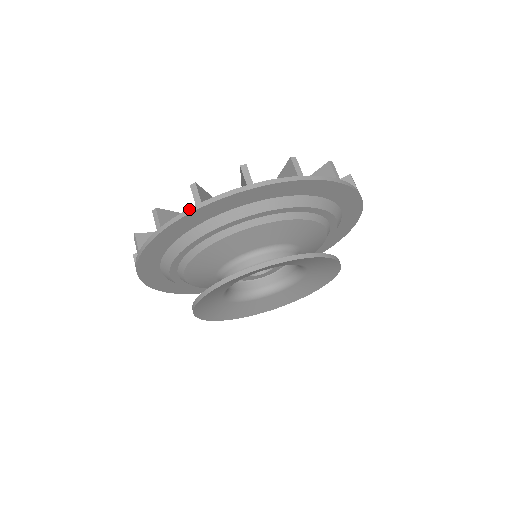
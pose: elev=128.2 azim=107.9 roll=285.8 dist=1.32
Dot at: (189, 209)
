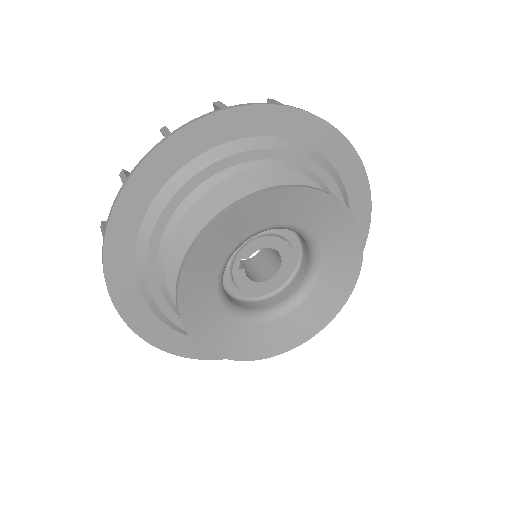
Dot at: (213, 111)
